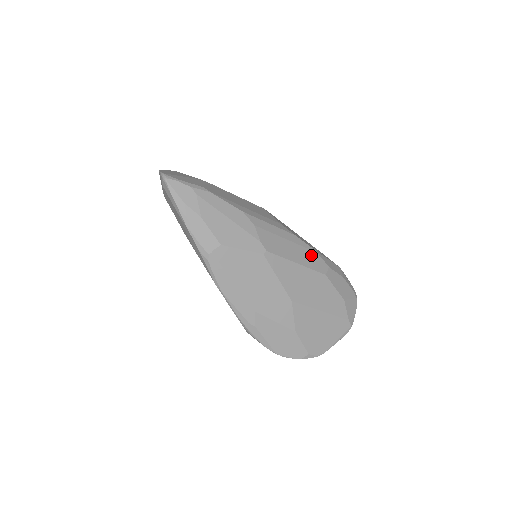
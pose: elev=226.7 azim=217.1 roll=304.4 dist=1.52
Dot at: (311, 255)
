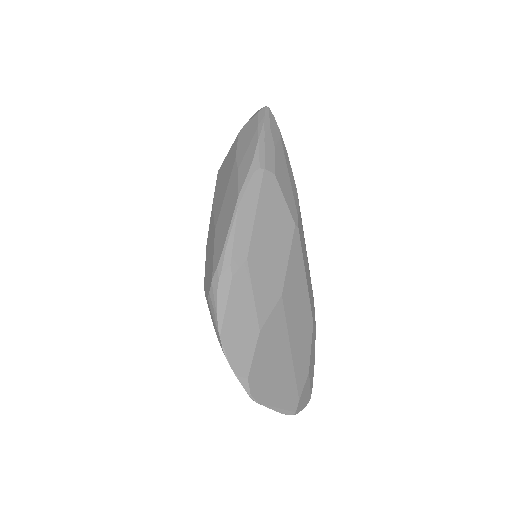
Dot at: (312, 294)
